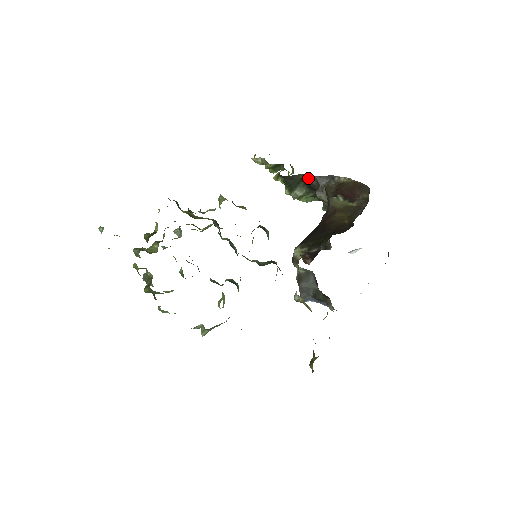
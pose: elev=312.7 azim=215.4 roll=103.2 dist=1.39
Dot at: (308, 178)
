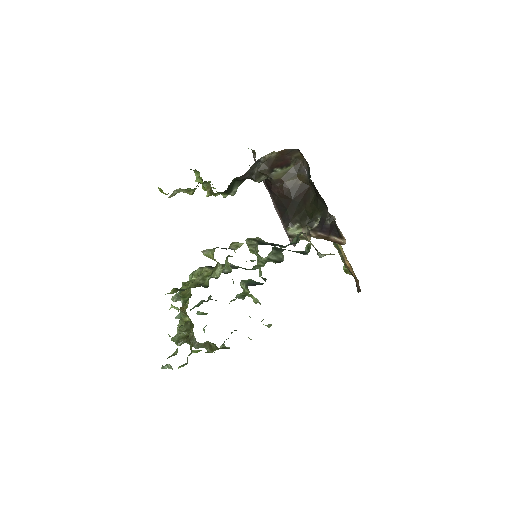
Dot at: (242, 177)
